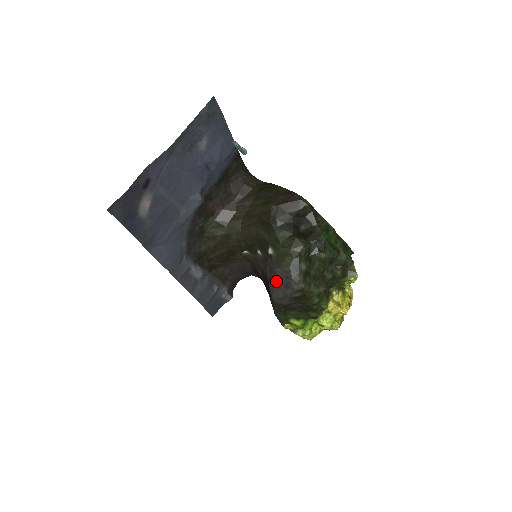
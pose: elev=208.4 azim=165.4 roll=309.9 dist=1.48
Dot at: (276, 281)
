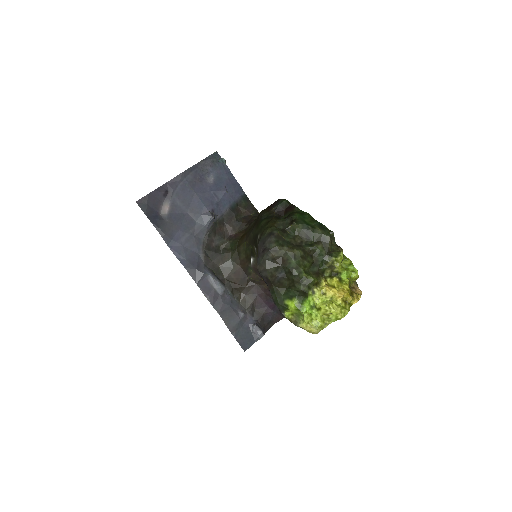
Dot at: (258, 252)
